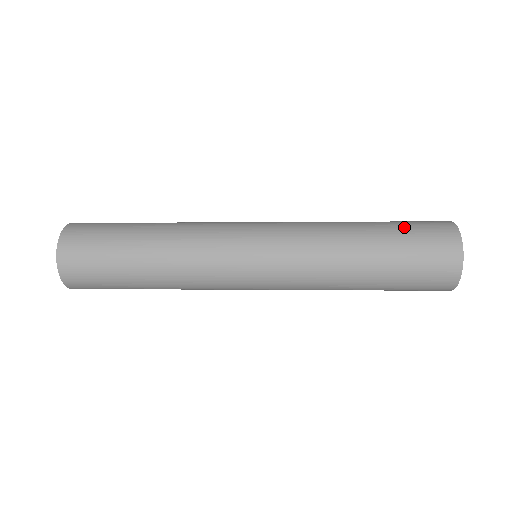
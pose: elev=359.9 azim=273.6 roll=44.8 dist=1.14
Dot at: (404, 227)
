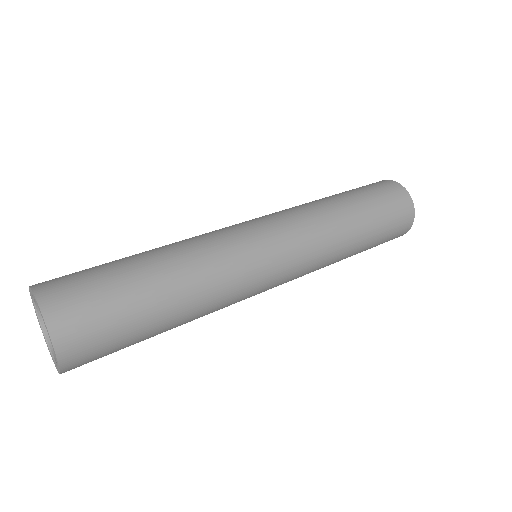
Dot at: (367, 191)
